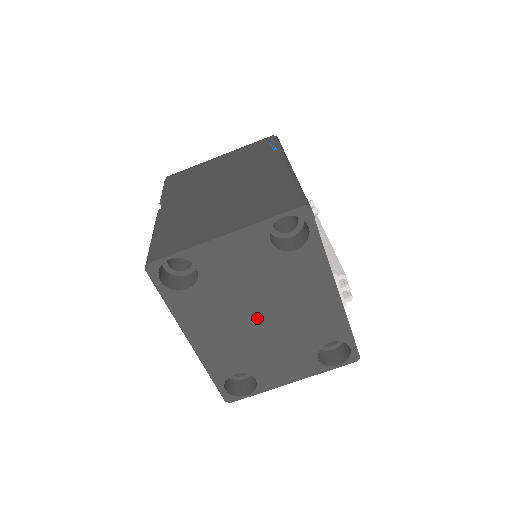
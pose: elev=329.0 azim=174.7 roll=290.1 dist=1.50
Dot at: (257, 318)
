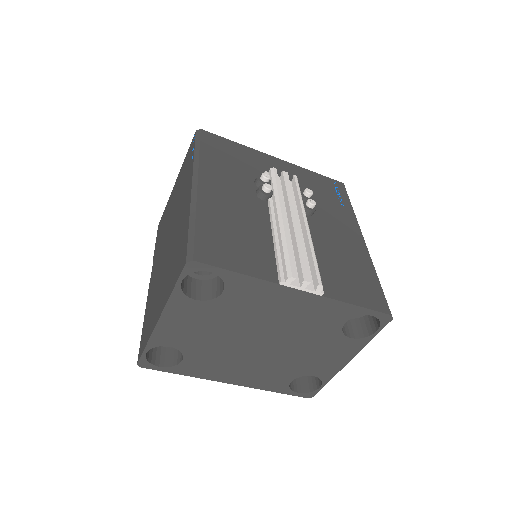
Dot at: (258, 345)
